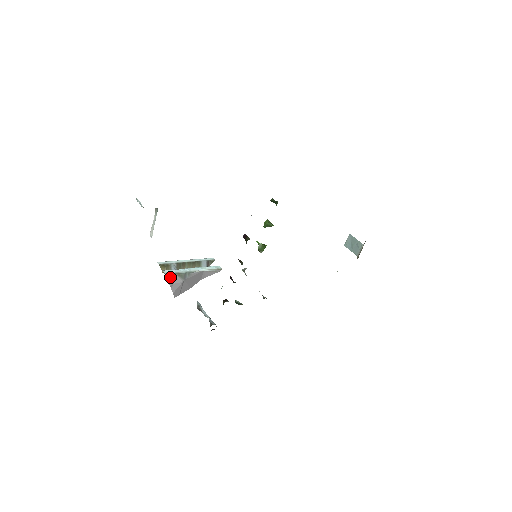
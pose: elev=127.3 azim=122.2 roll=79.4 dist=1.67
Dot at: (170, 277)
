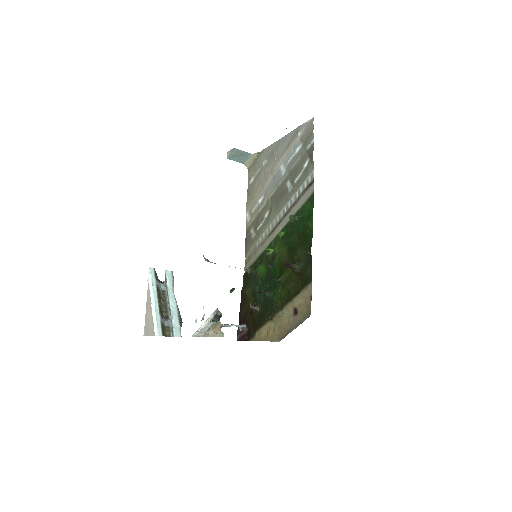
Dot at: (180, 333)
